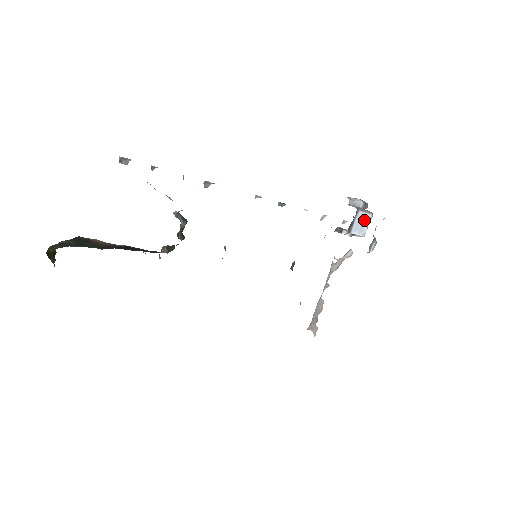
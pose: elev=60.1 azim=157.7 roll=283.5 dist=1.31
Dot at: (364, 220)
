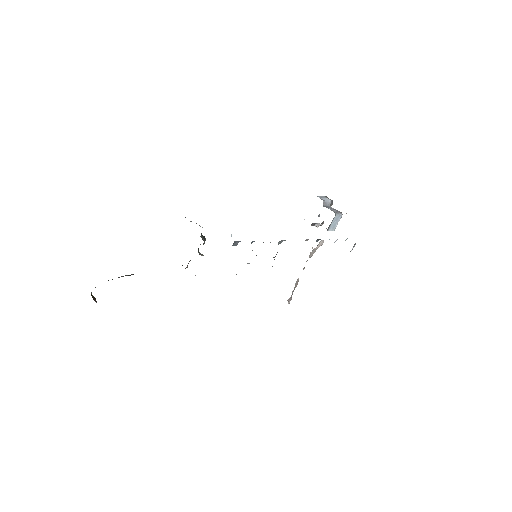
Dot at: (337, 220)
